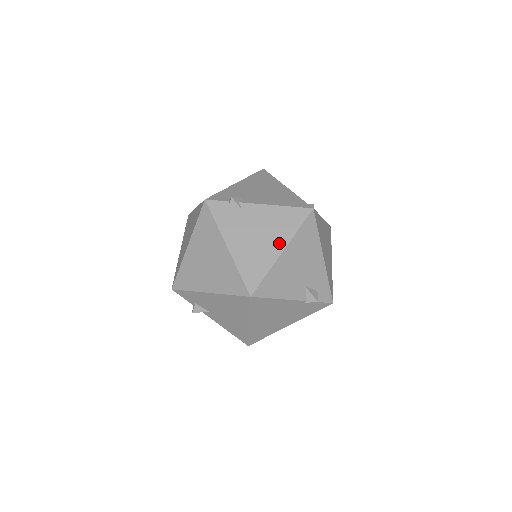
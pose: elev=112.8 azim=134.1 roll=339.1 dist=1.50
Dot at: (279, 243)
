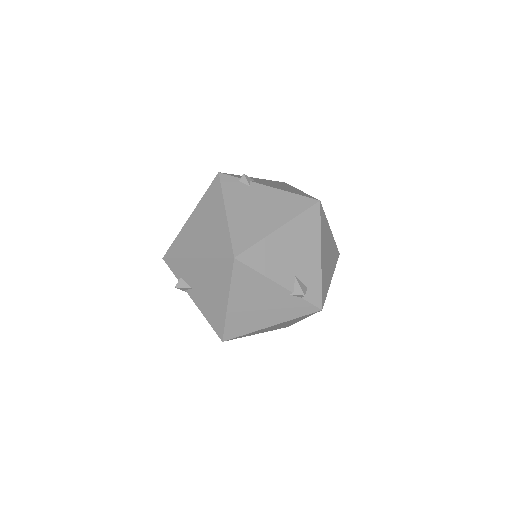
Dot at: (278, 220)
